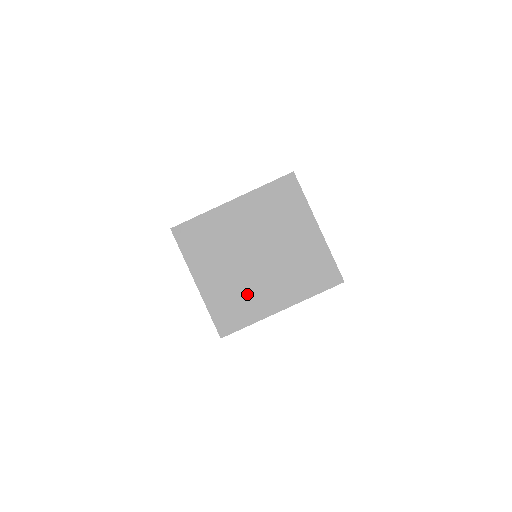
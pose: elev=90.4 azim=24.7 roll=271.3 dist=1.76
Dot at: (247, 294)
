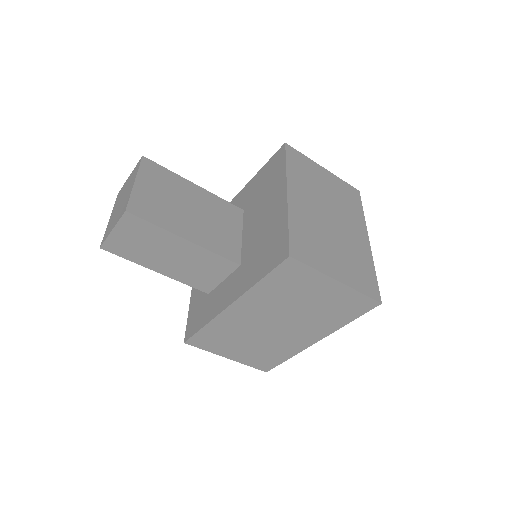
Dot at: (110, 230)
